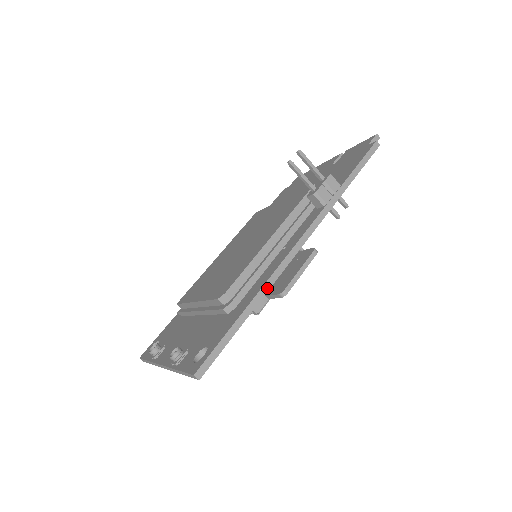
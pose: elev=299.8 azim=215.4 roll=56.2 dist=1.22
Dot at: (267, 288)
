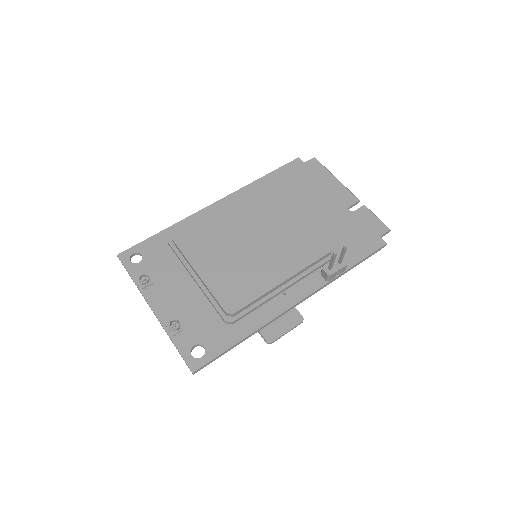
Dot at: (261, 329)
